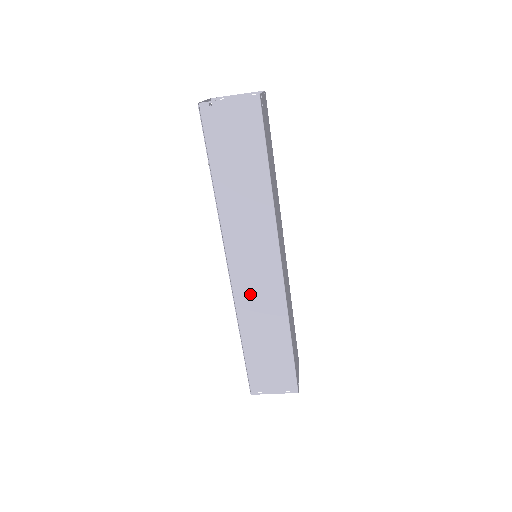
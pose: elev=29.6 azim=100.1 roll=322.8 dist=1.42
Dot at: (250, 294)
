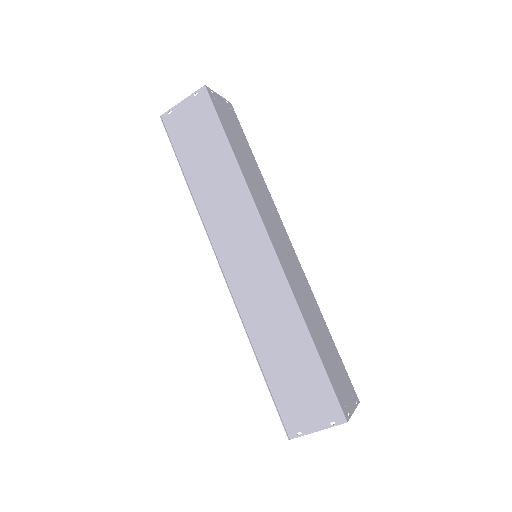
Dot at: (249, 291)
